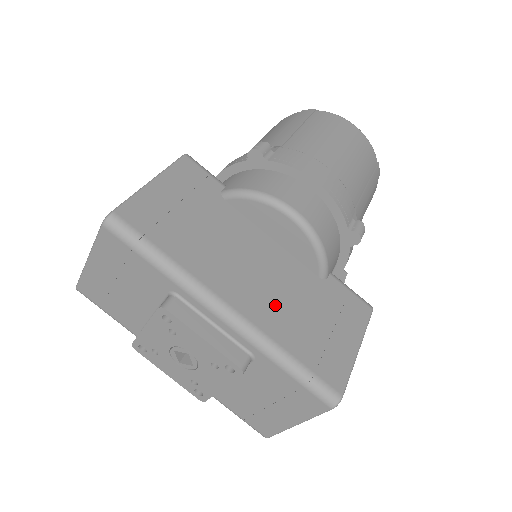
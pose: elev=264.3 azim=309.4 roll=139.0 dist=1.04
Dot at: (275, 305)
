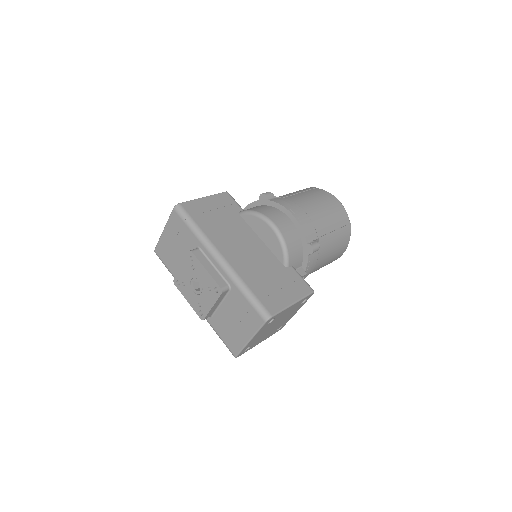
Dot at: (249, 266)
